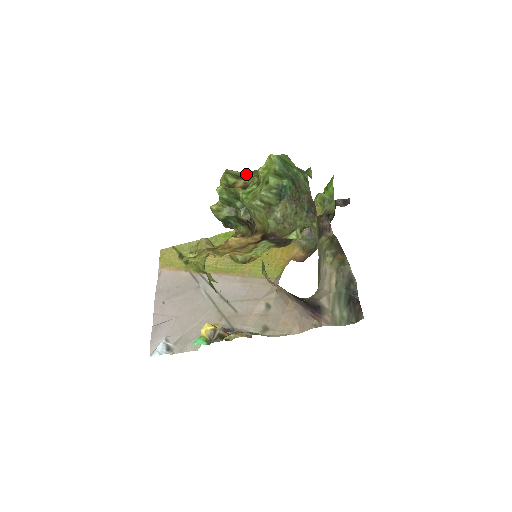
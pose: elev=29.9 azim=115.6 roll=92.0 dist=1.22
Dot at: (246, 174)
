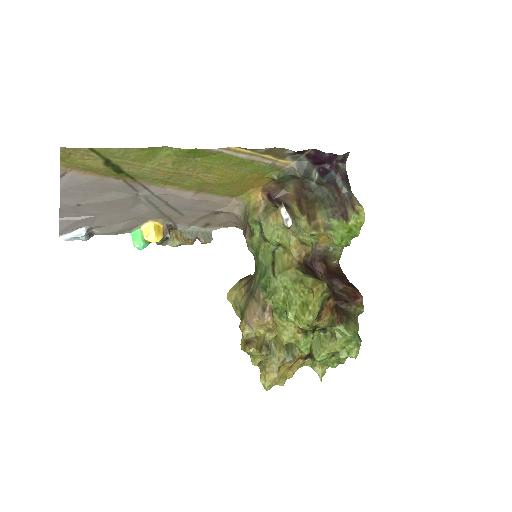
Dot at: (320, 310)
